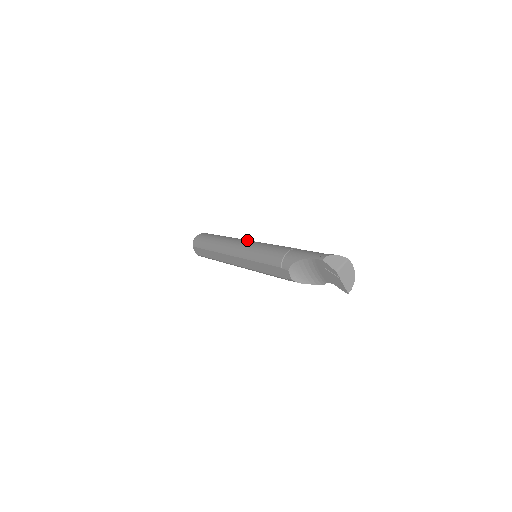
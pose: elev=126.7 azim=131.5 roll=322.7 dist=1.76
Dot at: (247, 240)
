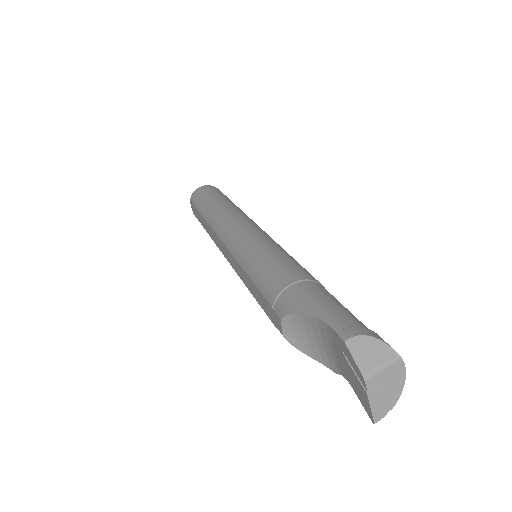
Dot at: (253, 224)
